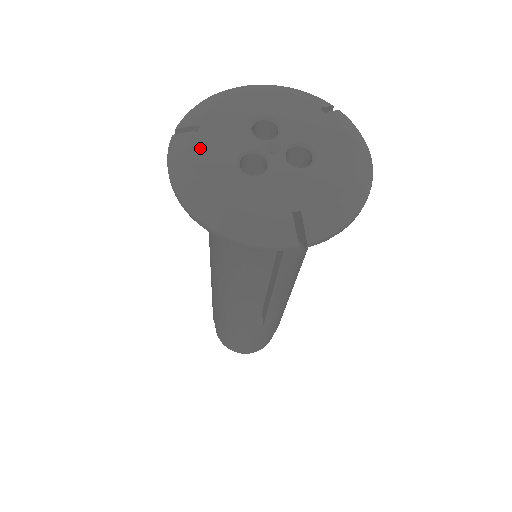
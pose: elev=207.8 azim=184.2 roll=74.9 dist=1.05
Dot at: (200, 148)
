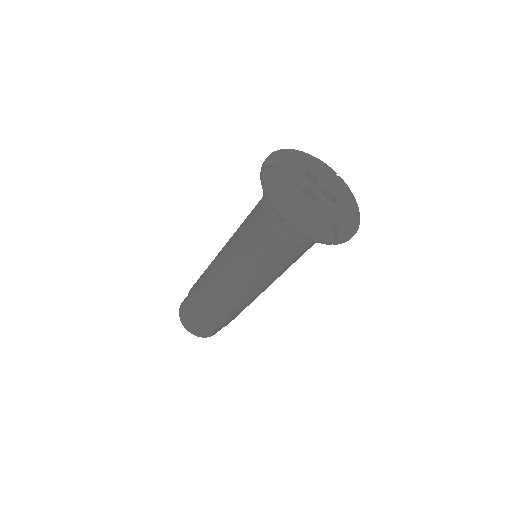
Dot at: (284, 179)
